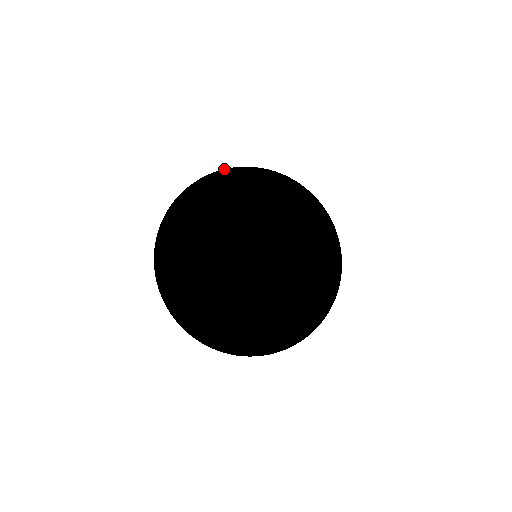
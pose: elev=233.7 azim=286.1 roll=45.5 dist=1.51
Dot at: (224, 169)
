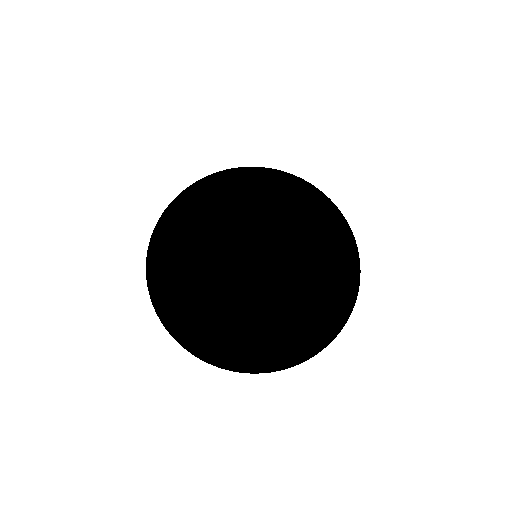
Dot at: occluded
